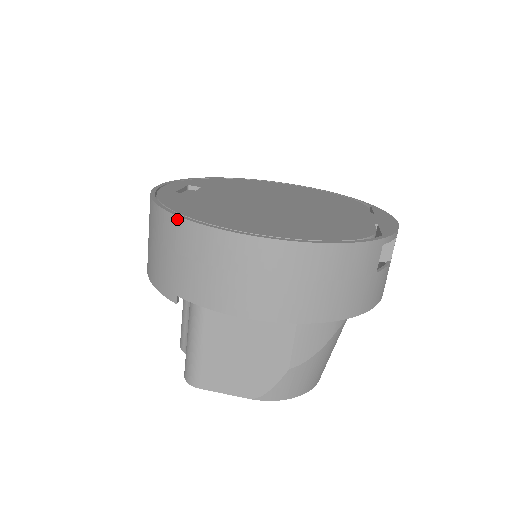
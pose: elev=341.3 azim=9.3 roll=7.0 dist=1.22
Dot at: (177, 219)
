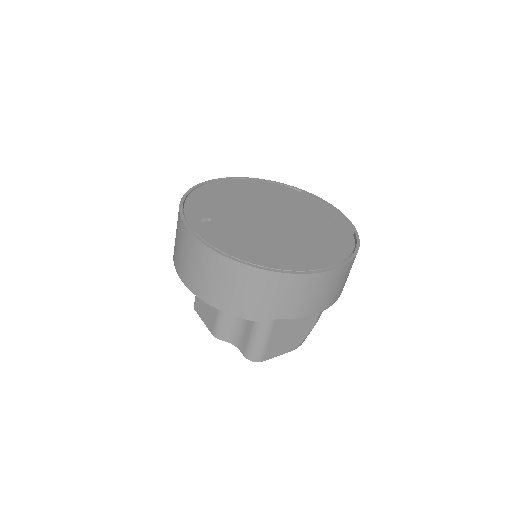
Dot at: (273, 273)
